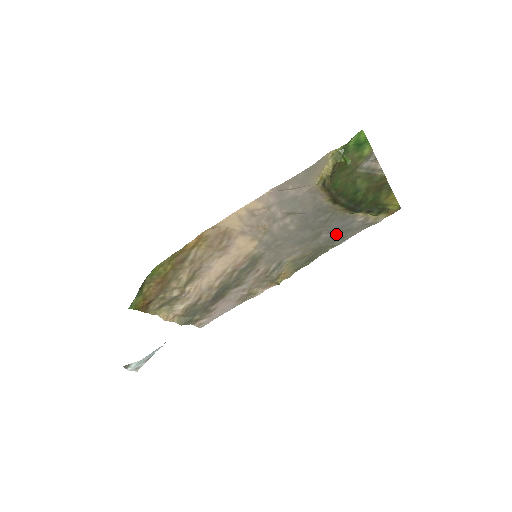
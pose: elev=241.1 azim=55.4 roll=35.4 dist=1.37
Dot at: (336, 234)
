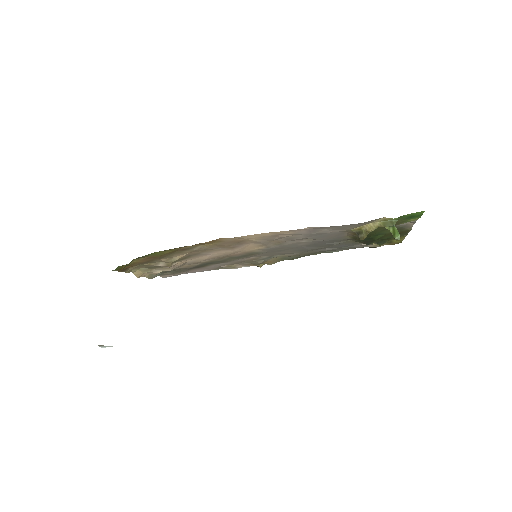
Dot at: (335, 249)
